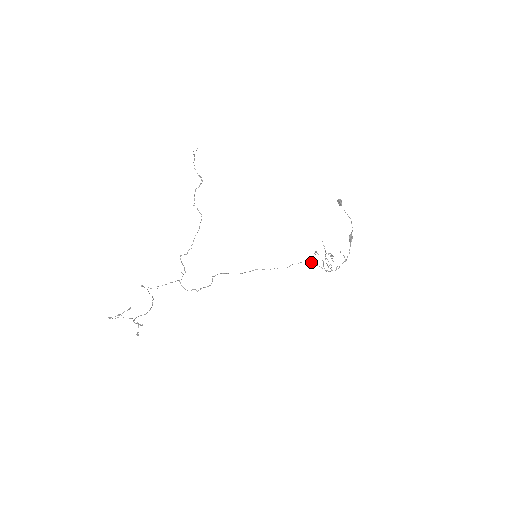
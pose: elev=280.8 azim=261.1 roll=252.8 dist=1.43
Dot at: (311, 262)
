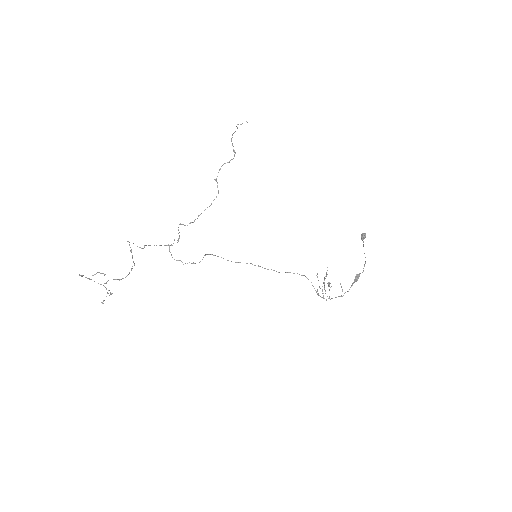
Dot at: (307, 278)
